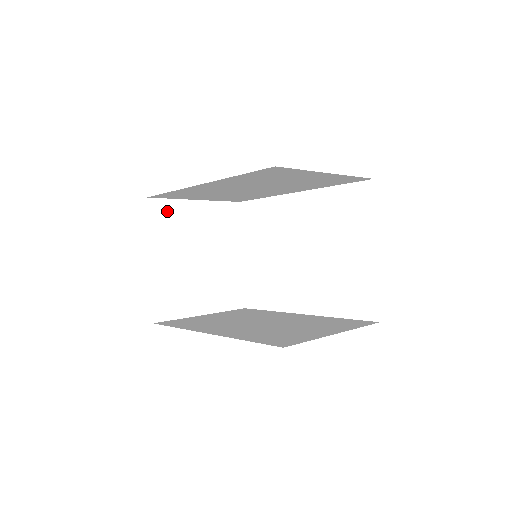
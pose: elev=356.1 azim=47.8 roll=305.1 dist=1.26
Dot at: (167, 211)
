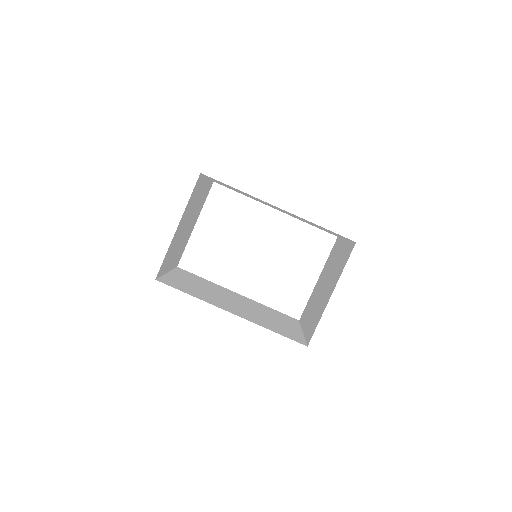
Dot at: (199, 185)
